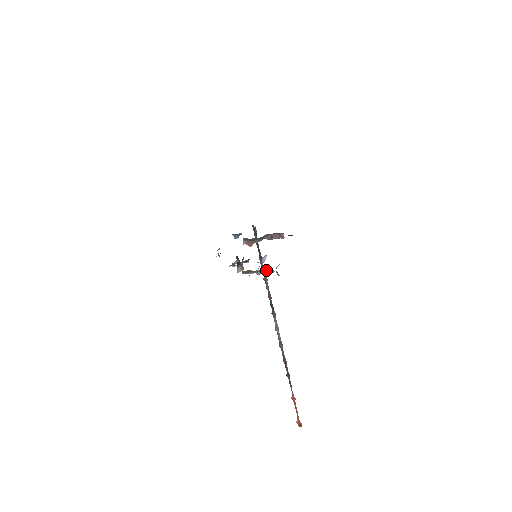
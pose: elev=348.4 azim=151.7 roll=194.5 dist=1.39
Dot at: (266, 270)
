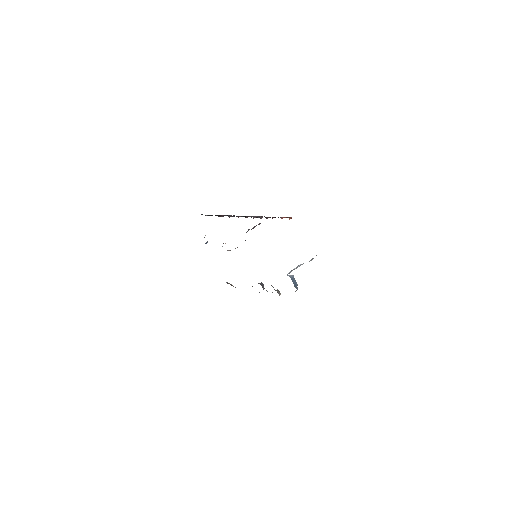
Dot at: occluded
